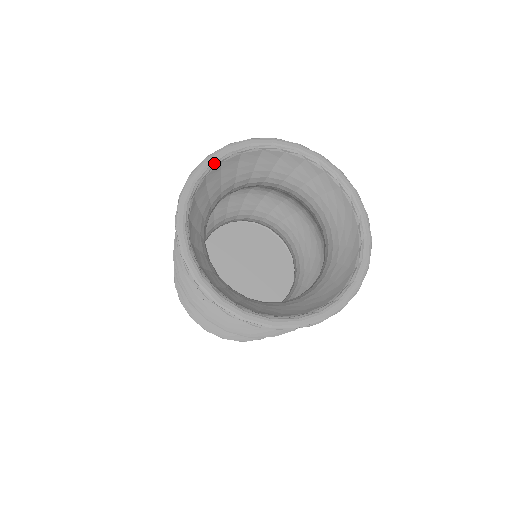
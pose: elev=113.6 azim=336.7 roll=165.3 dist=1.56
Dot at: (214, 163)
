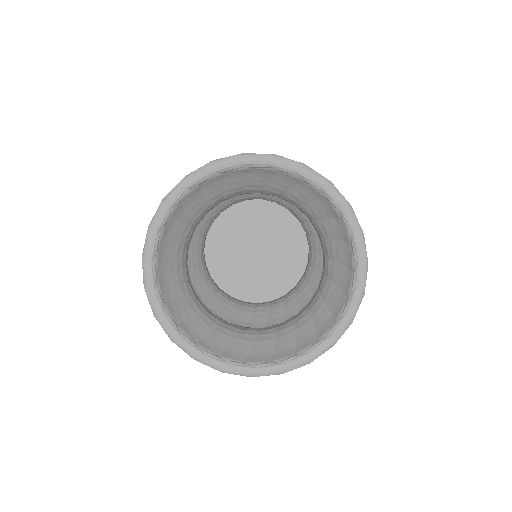
Dot at: (242, 165)
